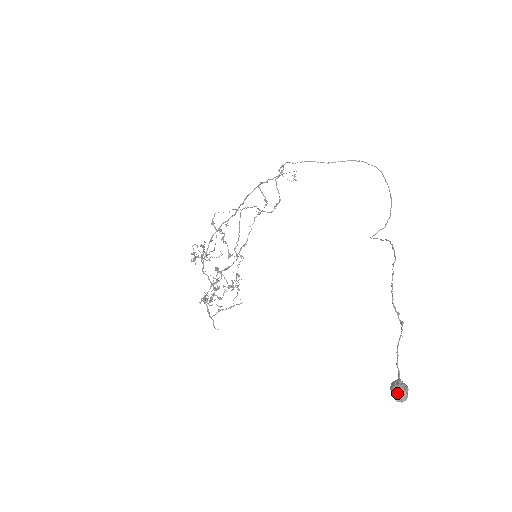
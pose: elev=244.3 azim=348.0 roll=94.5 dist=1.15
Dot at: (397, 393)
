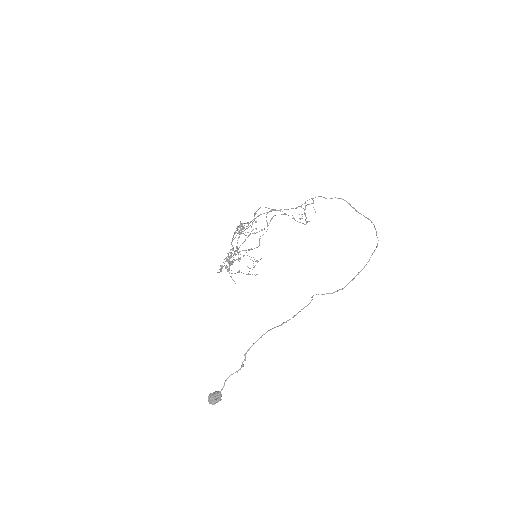
Dot at: (209, 398)
